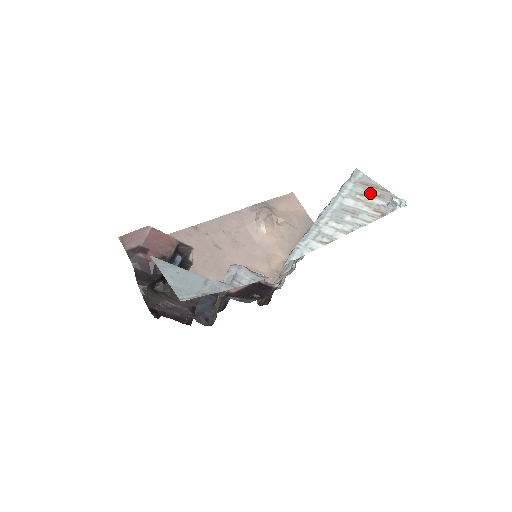
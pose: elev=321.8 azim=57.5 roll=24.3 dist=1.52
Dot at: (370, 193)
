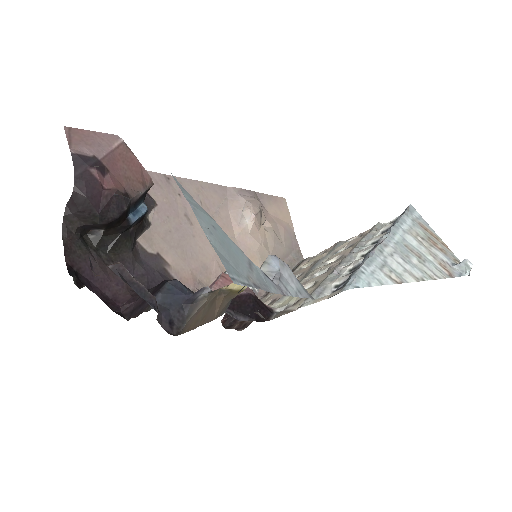
Dot at: (432, 241)
